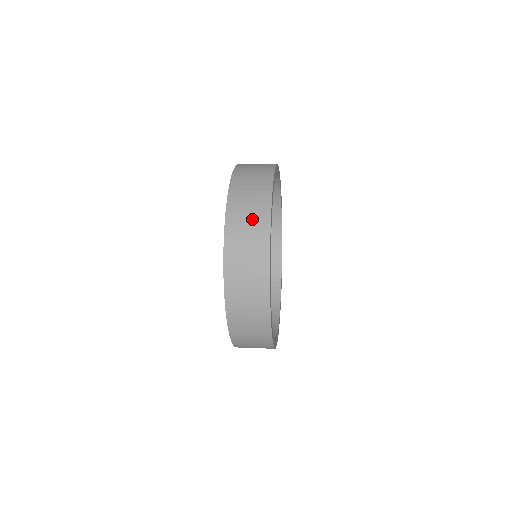
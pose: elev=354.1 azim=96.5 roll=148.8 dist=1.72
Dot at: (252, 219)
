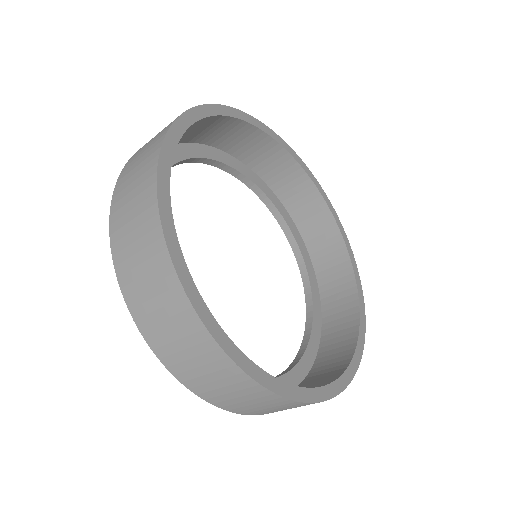
Dot at: occluded
